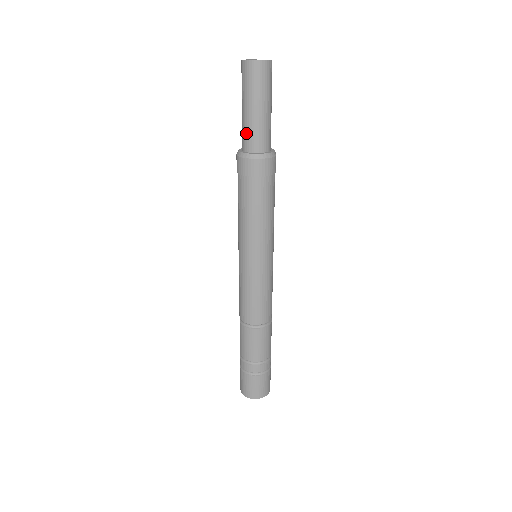
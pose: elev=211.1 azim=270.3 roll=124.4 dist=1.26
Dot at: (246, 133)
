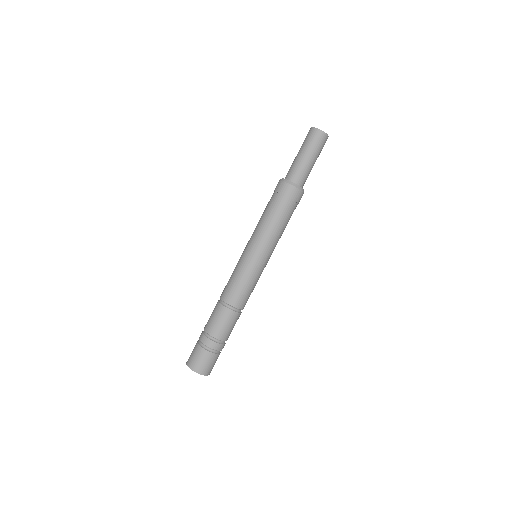
Dot at: (294, 169)
